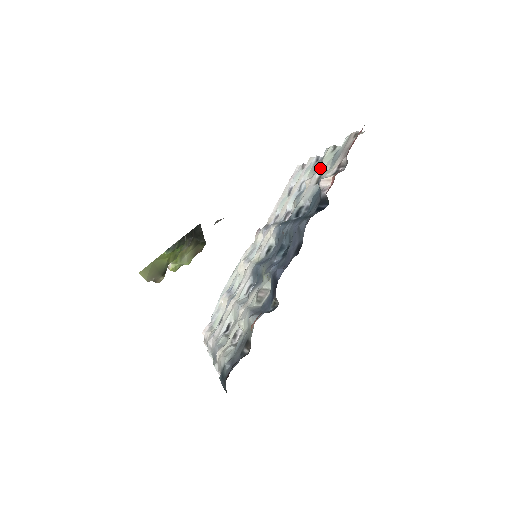
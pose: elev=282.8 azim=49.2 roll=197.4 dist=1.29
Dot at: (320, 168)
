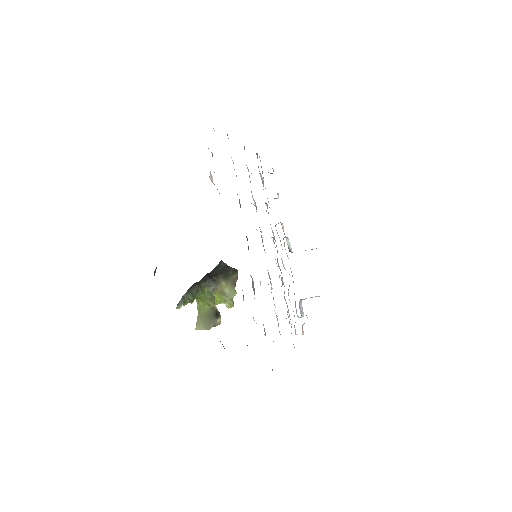
Dot at: (232, 160)
